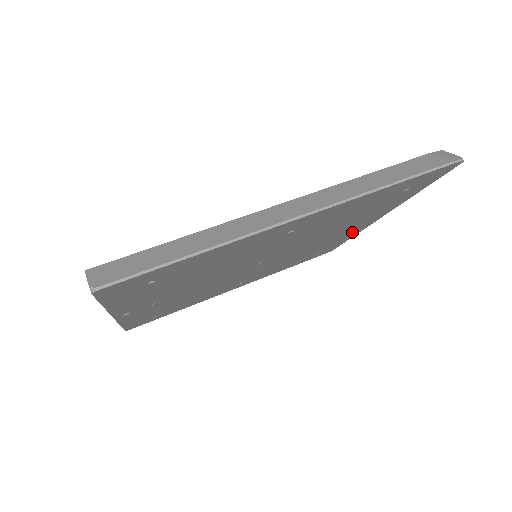
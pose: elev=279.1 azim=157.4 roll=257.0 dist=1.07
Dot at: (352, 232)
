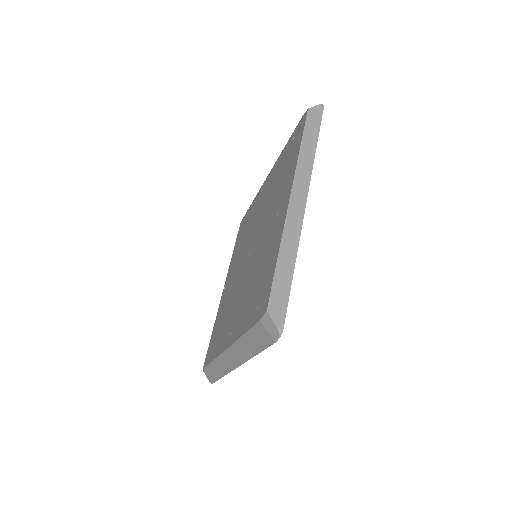
Dot at: occluded
